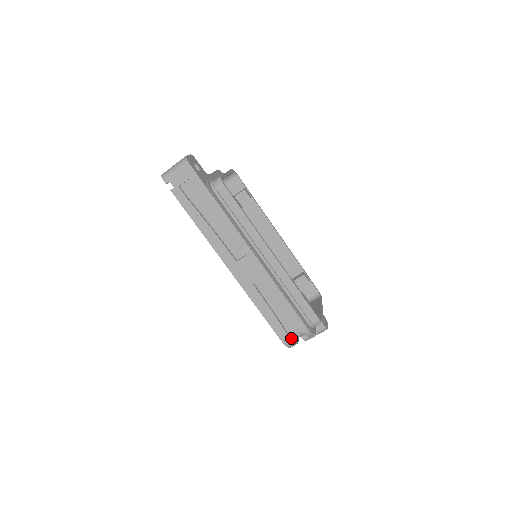
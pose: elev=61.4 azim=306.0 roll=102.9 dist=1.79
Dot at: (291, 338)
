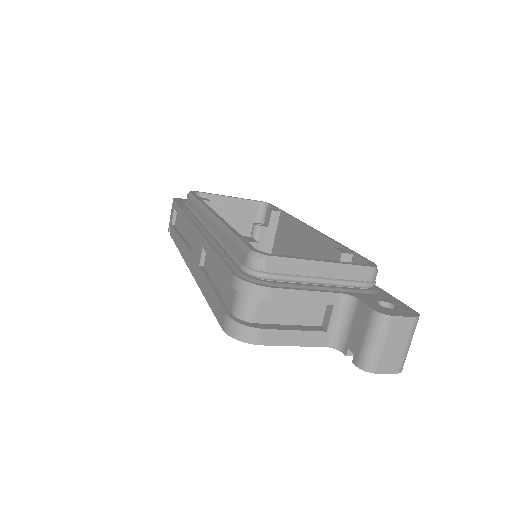
Dot at: (233, 316)
